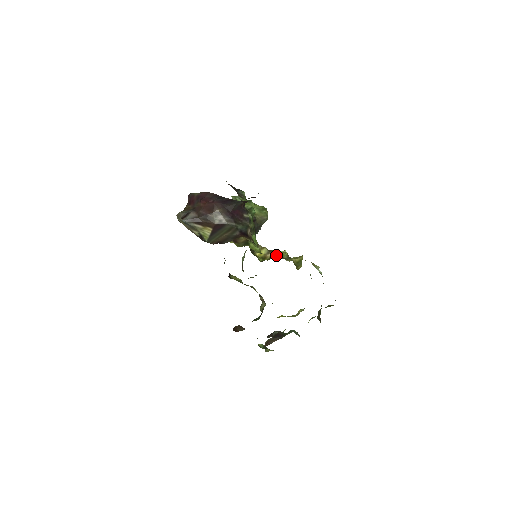
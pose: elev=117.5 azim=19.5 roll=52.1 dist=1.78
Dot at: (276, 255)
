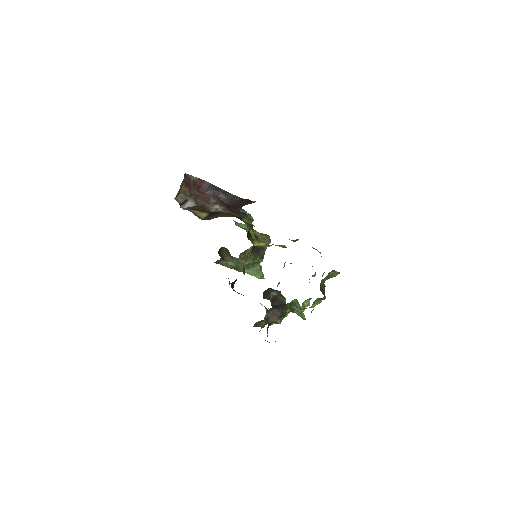
Dot at: occluded
